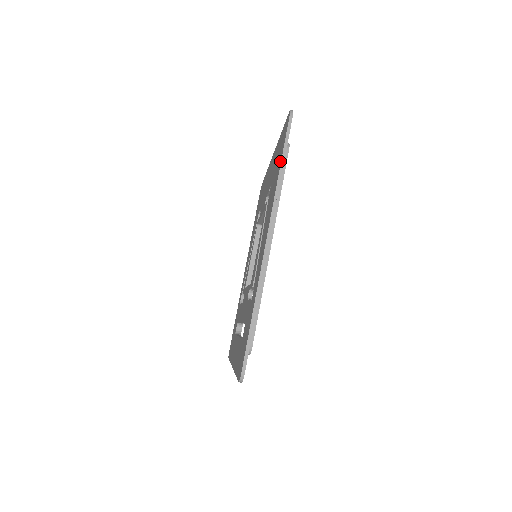
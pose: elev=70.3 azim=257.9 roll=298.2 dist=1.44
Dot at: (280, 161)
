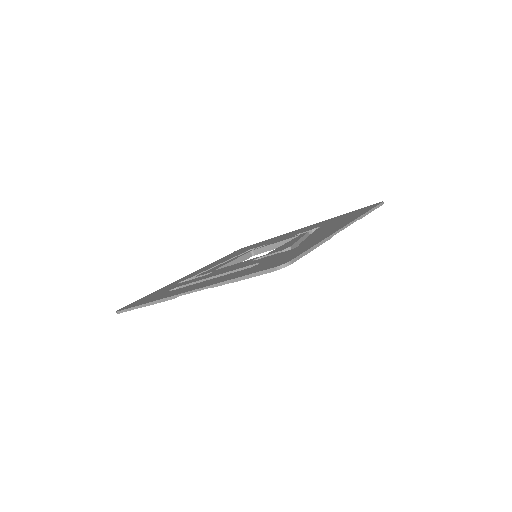
Dot at: (367, 210)
